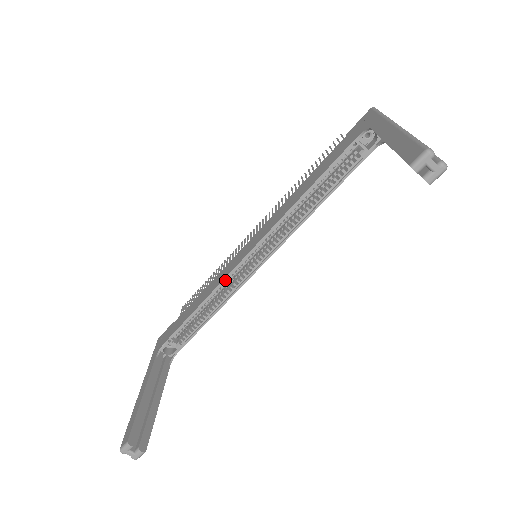
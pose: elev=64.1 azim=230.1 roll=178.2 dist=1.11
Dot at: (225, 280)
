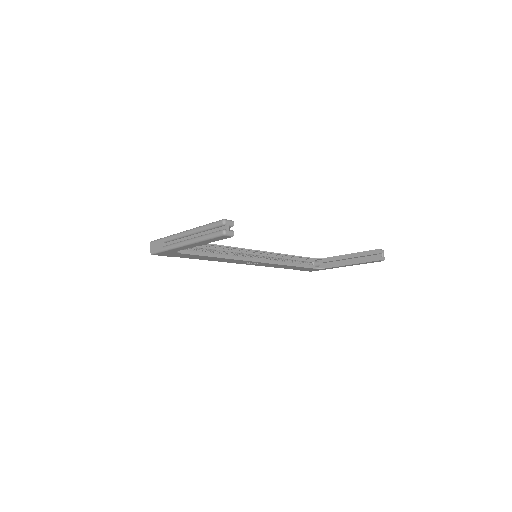
Dot at: (237, 249)
